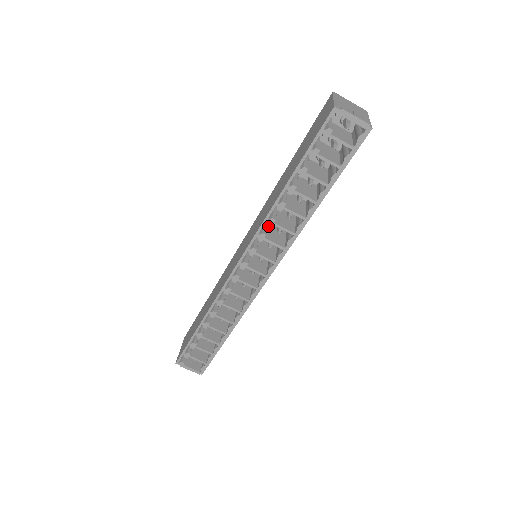
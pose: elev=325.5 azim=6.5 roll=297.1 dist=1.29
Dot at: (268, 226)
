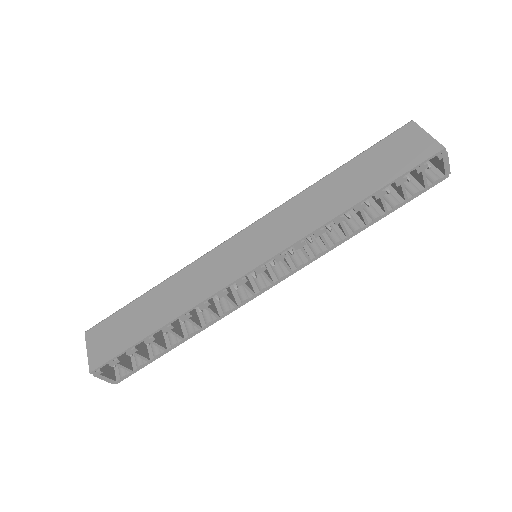
Dot at: (315, 236)
